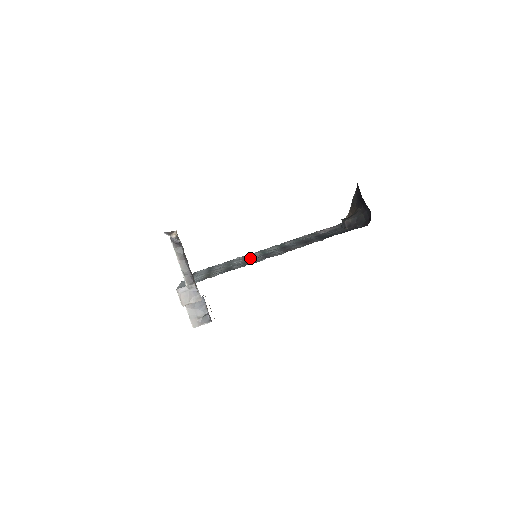
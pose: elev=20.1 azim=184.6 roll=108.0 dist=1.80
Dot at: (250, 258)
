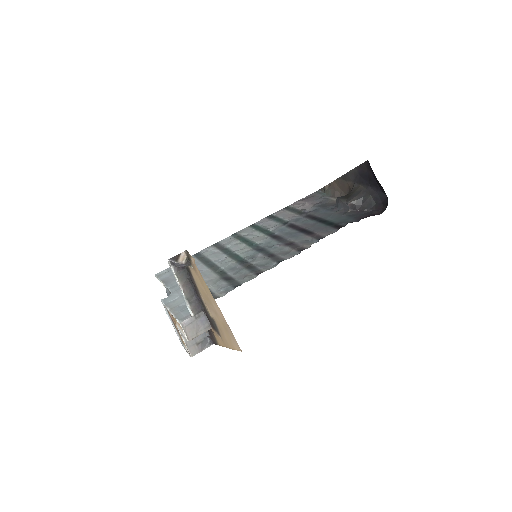
Dot at: (238, 254)
